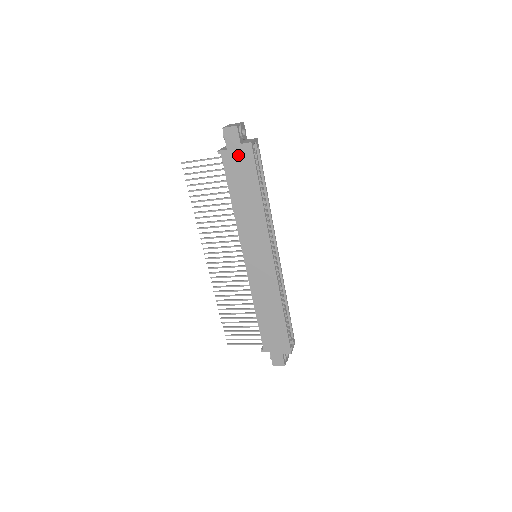
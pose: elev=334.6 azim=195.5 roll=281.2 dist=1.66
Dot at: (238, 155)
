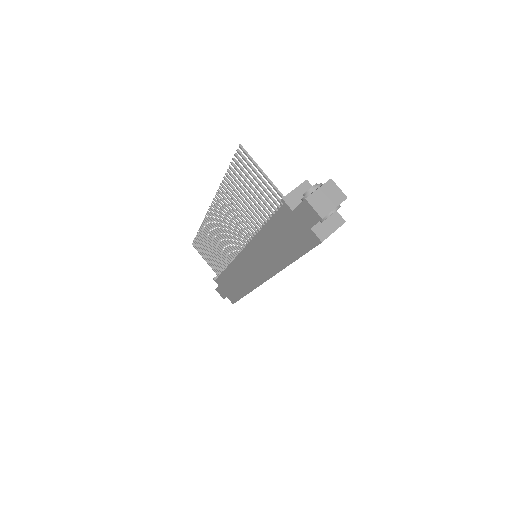
Dot at: (299, 227)
